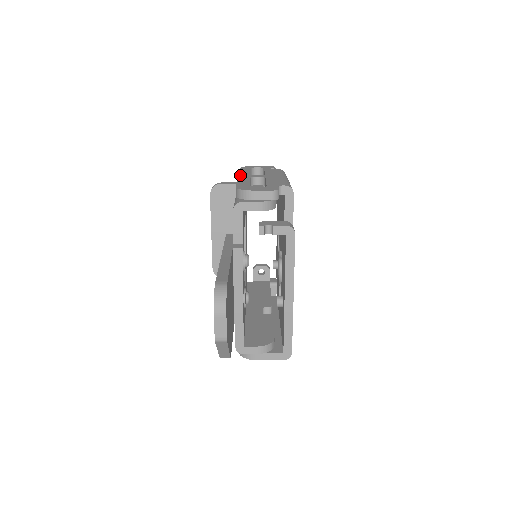
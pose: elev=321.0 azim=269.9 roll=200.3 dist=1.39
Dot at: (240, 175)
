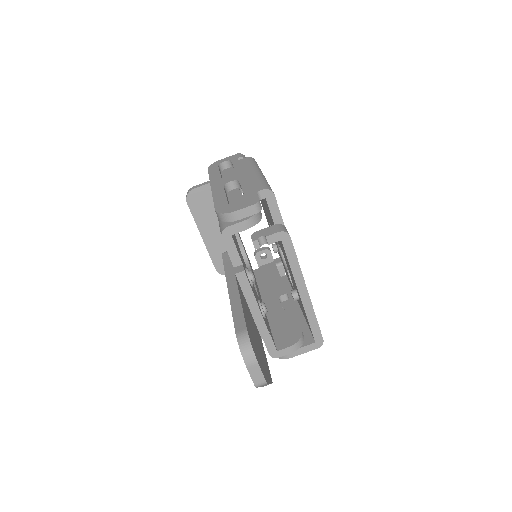
Dot at: (212, 184)
